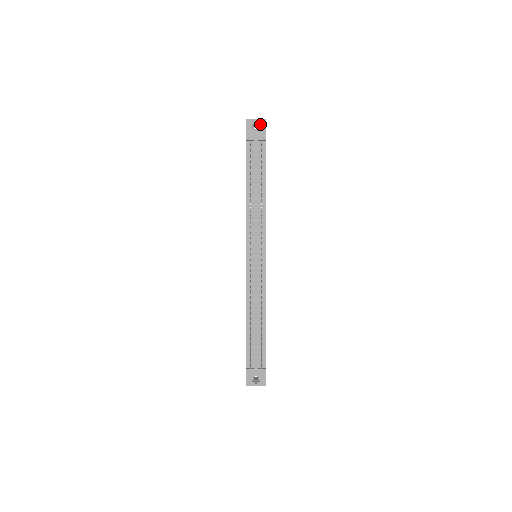
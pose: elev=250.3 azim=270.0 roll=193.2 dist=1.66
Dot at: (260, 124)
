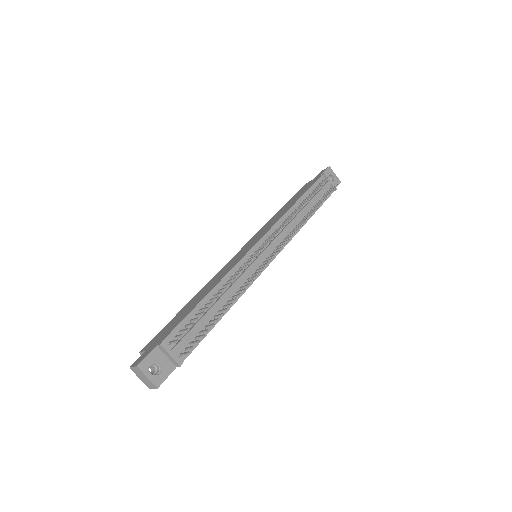
Dot at: (336, 180)
